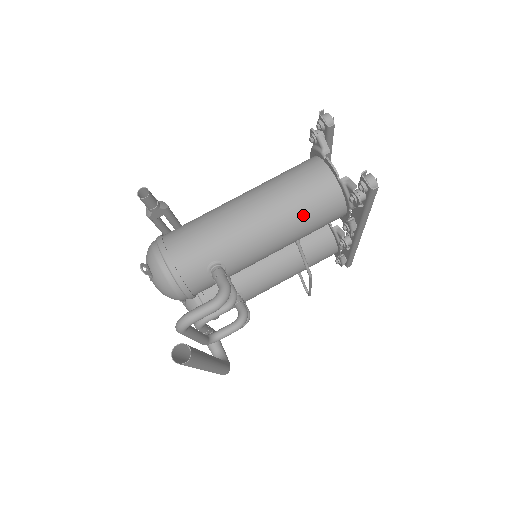
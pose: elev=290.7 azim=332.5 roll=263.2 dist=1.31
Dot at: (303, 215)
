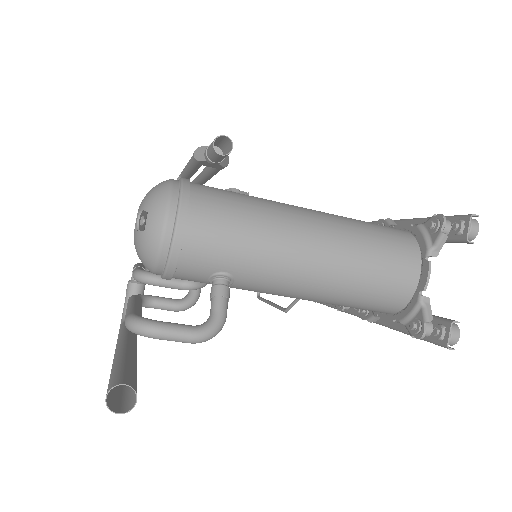
Dot at: (355, 296)
